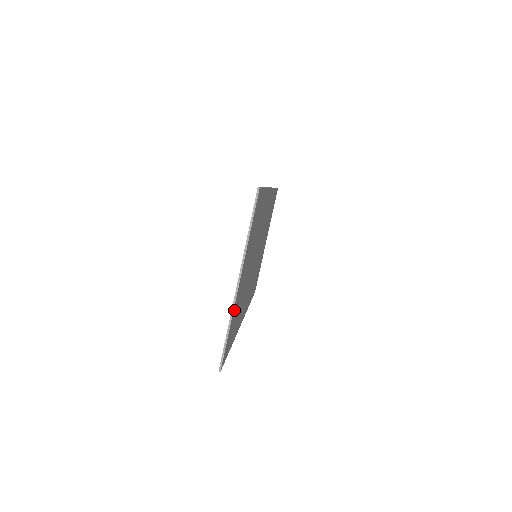
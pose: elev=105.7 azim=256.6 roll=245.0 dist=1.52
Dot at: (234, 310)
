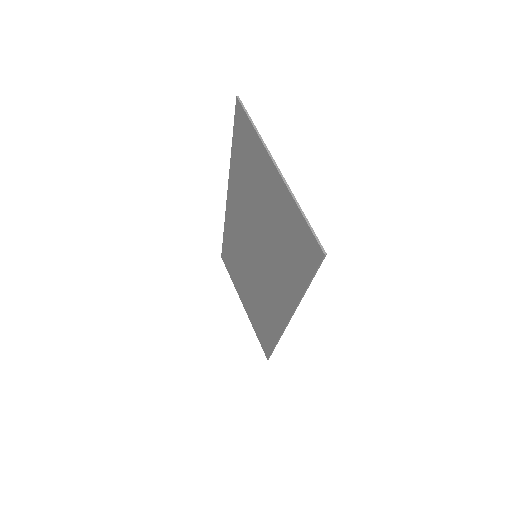
Dot at: (291, 201)
